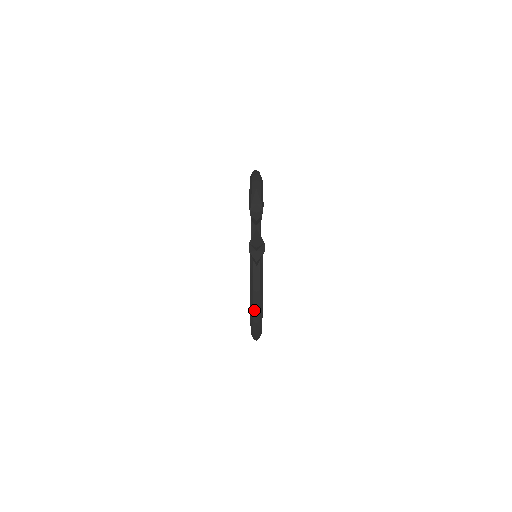
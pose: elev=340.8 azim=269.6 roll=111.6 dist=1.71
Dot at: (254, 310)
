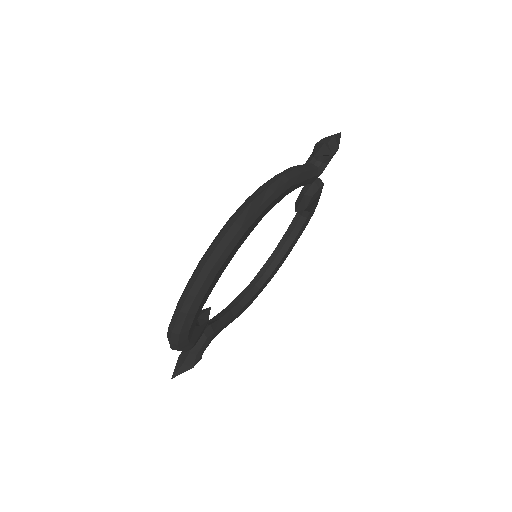
Dot at: occluded
